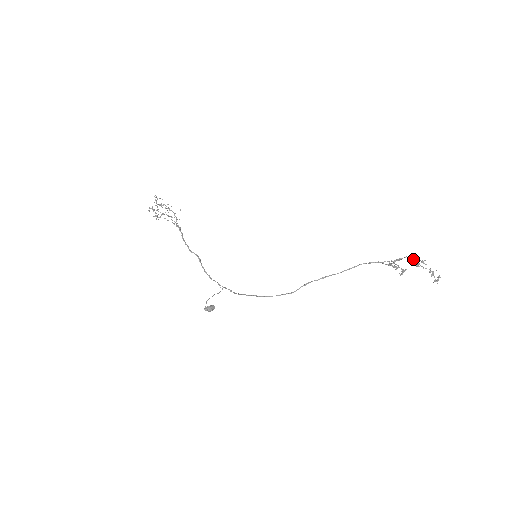
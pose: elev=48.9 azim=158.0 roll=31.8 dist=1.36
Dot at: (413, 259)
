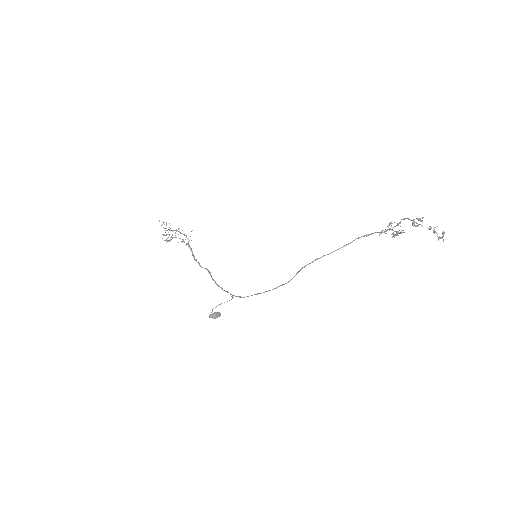
Dot at: (408, 219)
